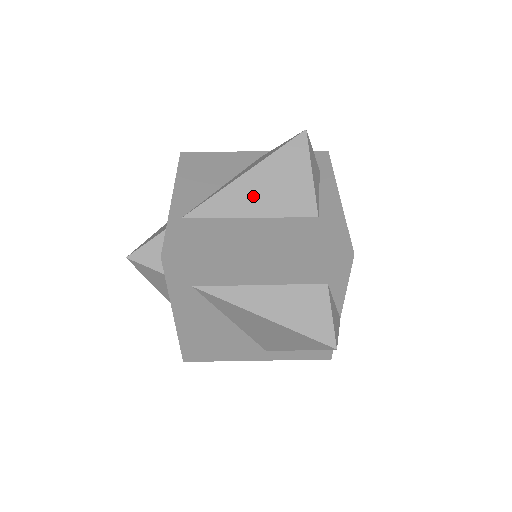
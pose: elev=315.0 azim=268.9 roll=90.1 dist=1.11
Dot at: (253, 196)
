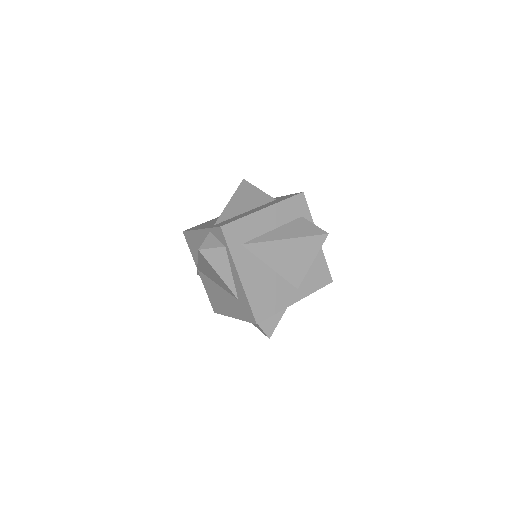
Dot at: (241, 205)
